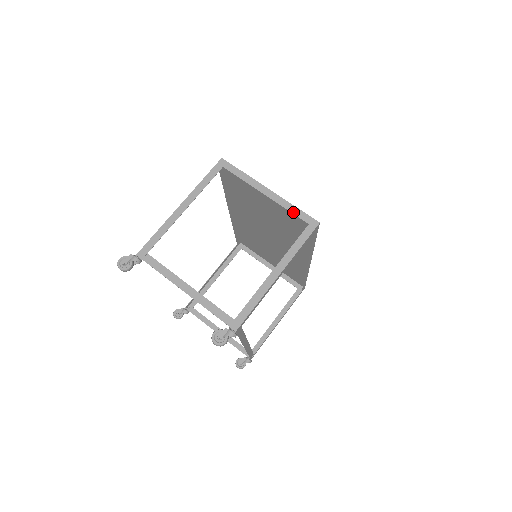
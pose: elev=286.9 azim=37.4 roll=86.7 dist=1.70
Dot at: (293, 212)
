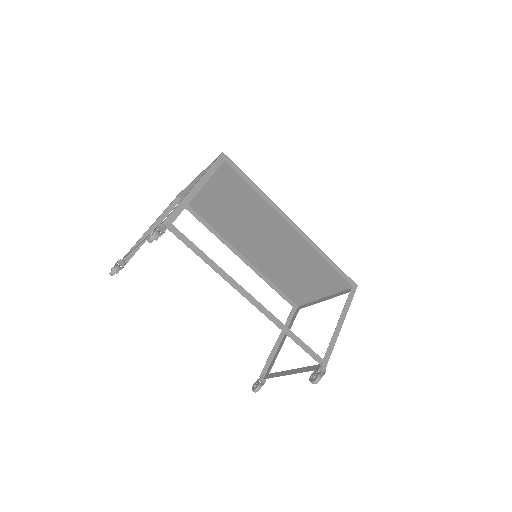
Dot at: occluded
